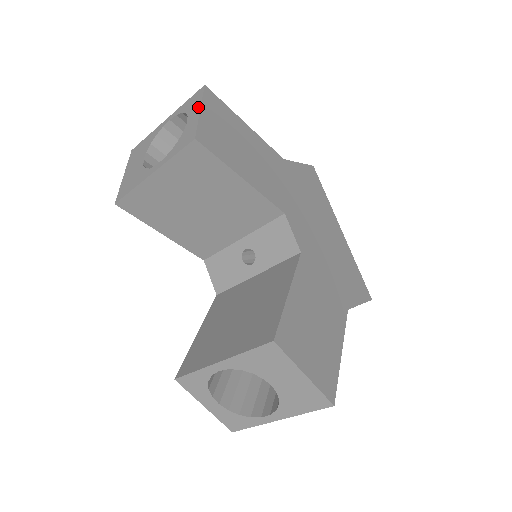
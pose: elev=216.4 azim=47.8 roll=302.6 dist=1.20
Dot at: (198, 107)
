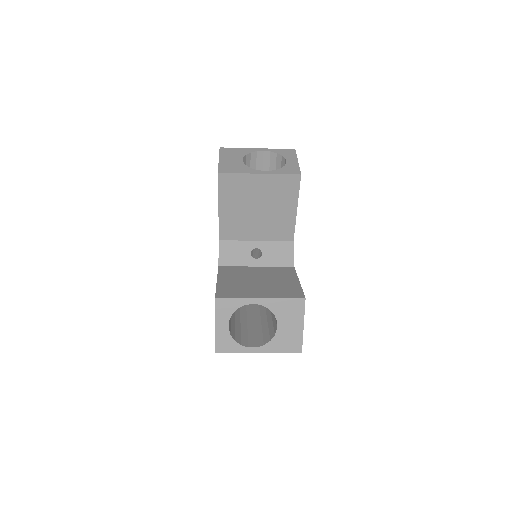
Dot at: (295, 159)
